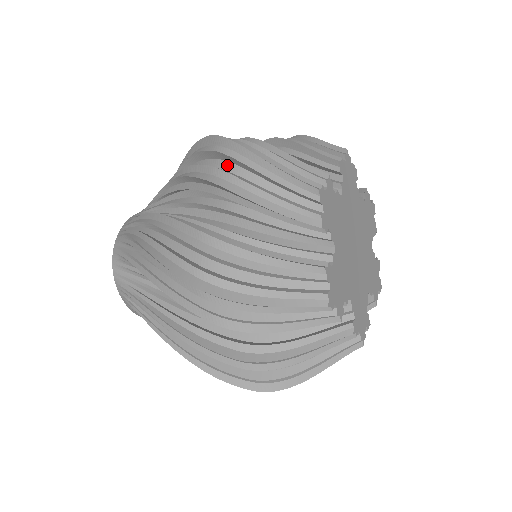
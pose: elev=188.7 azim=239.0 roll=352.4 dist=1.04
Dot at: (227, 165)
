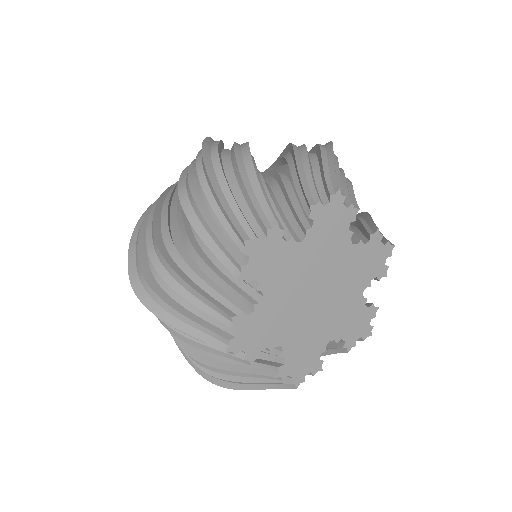
Dot at: occluded
